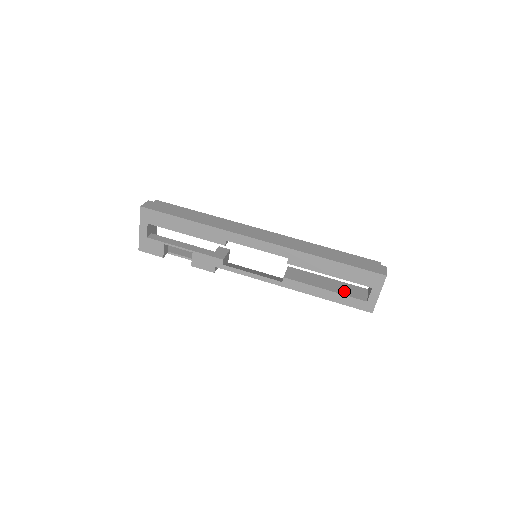
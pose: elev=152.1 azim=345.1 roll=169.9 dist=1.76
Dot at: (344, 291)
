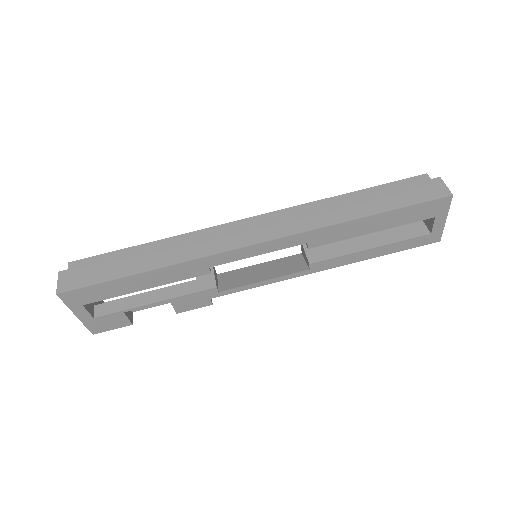
Dot at: (393, 235)
